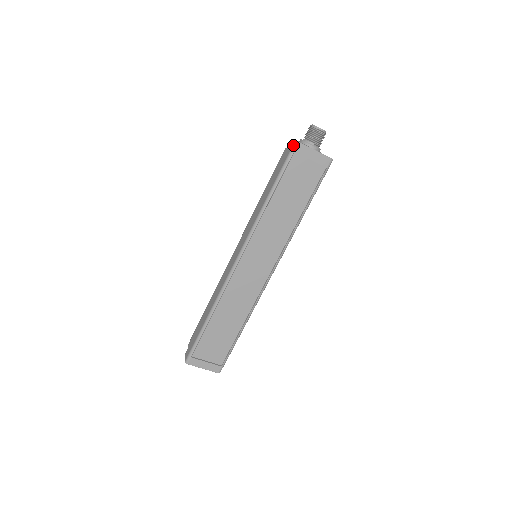
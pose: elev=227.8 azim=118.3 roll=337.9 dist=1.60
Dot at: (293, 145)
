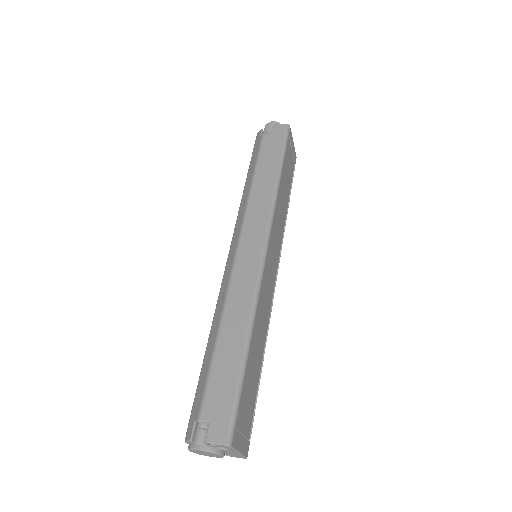
Dot at: (286, 127)
